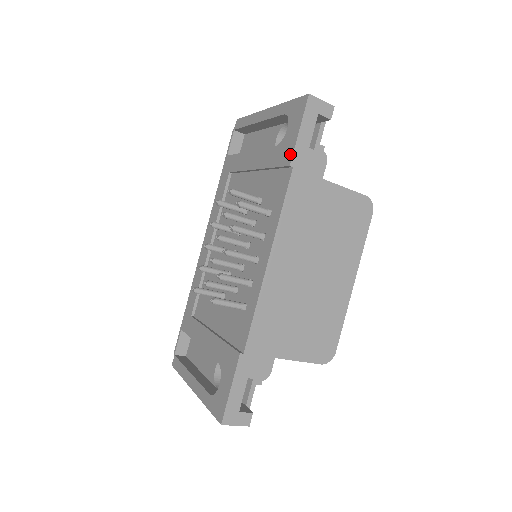
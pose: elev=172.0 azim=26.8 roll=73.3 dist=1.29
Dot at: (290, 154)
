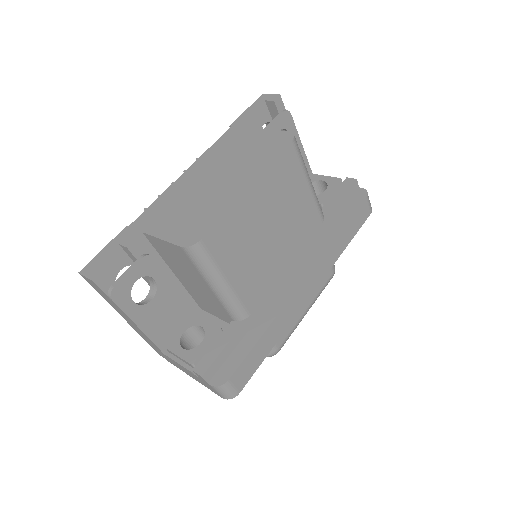
Dot at: occluded
